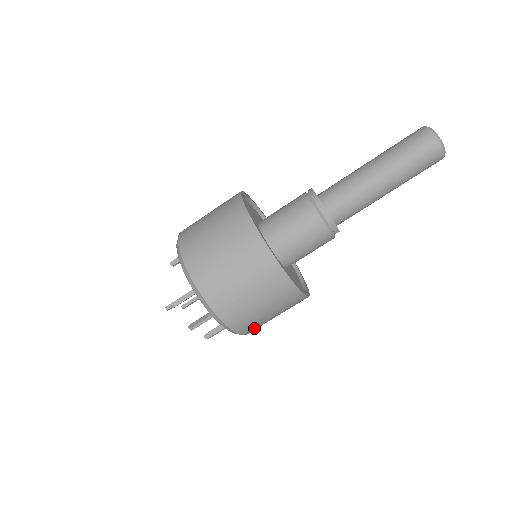
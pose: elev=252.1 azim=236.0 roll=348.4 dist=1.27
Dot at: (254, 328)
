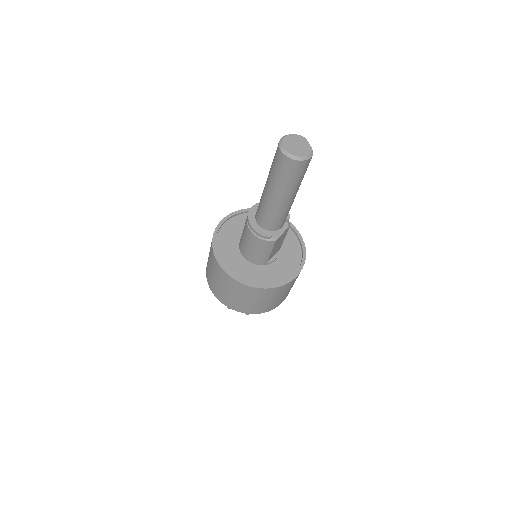
Dot at: (256, 310)
